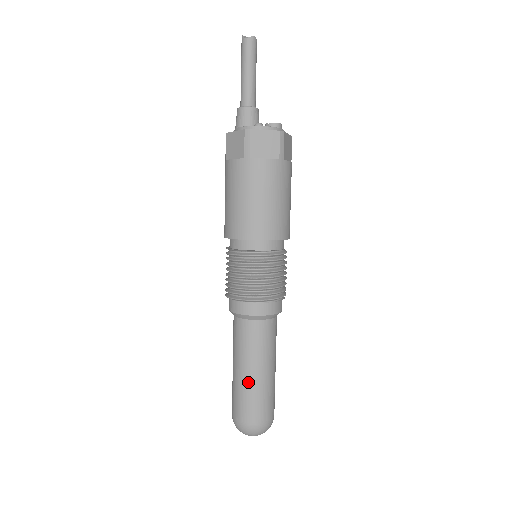
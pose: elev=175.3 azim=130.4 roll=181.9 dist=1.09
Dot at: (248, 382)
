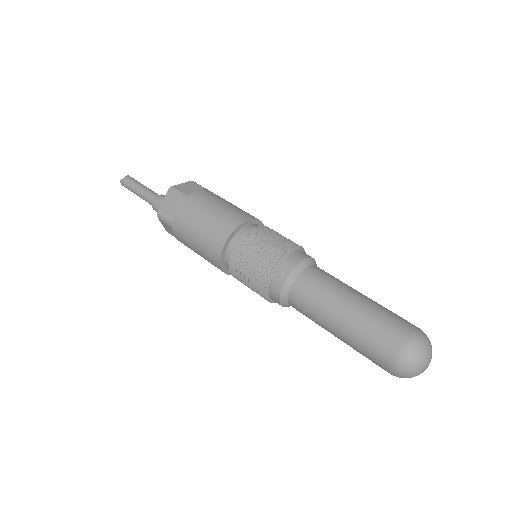
Dot at: (360, 309)
